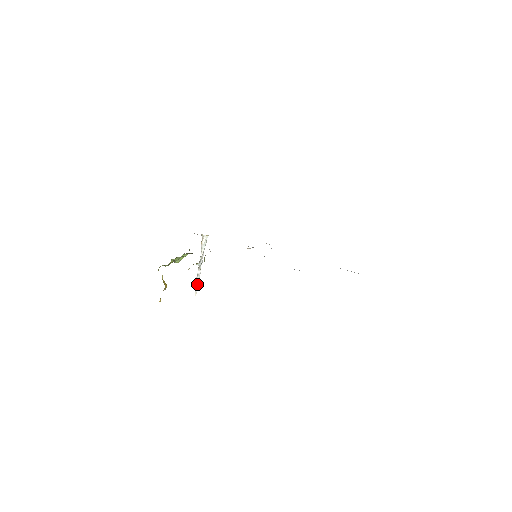
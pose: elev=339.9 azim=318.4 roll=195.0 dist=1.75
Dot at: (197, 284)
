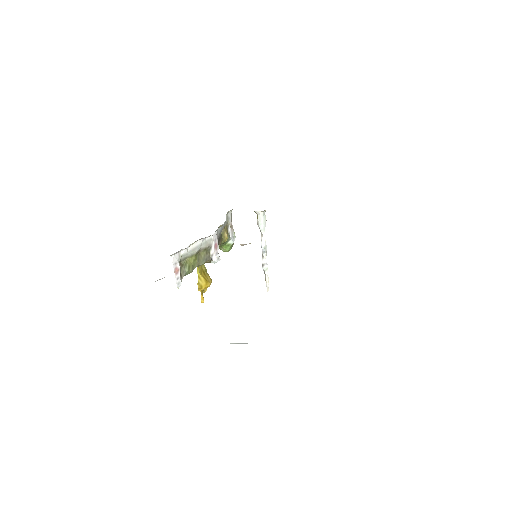
Dot at: (266, 276)
